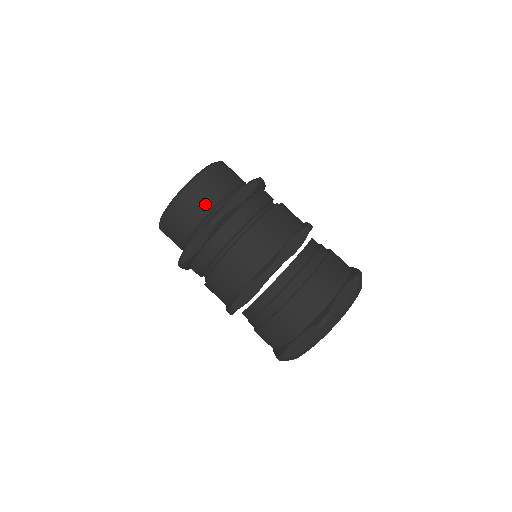
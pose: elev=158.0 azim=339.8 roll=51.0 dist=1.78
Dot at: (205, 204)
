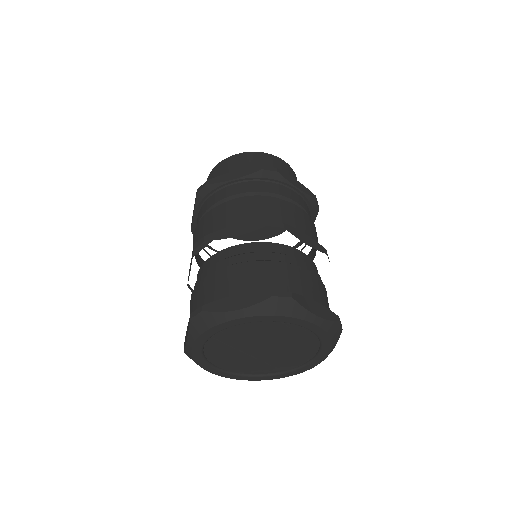
Dot at: occluded
